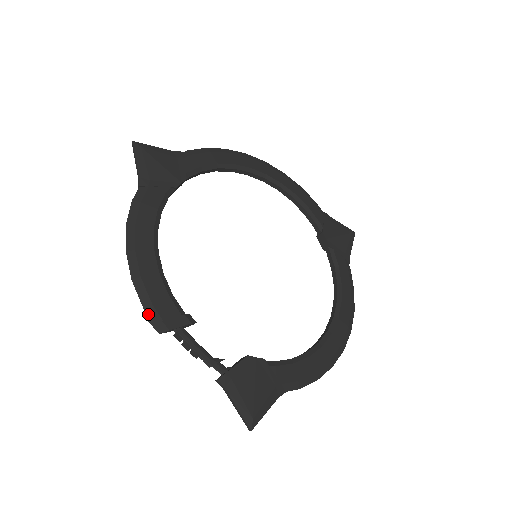
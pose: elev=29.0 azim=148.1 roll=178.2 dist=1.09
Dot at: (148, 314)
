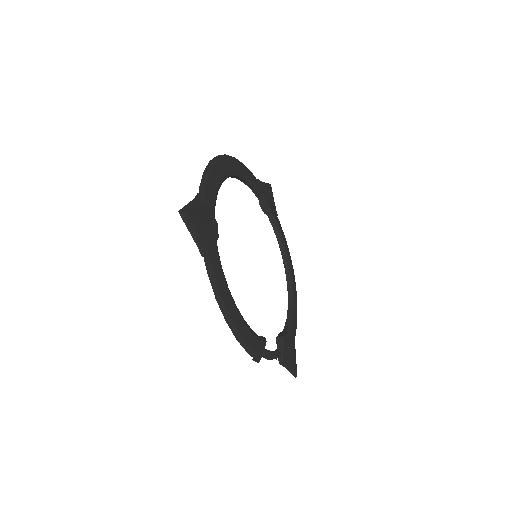
Dot at: (251, 356)
